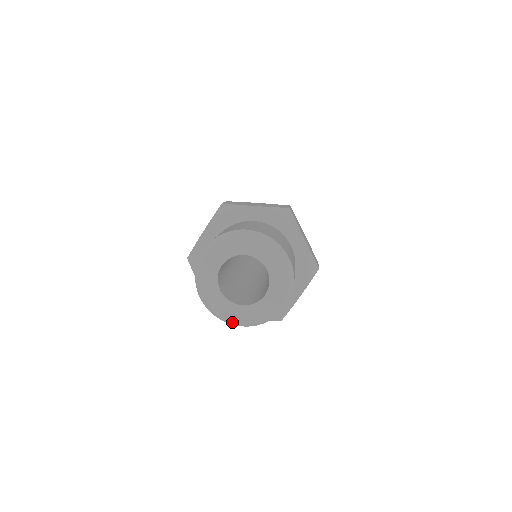
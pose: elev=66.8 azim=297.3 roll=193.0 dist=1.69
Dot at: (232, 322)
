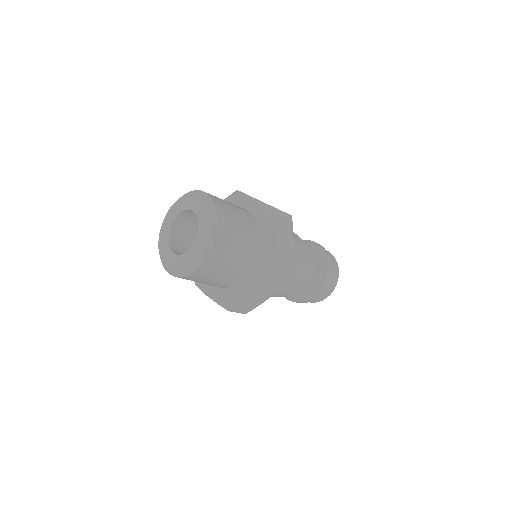
Dot at: (188, 269)
